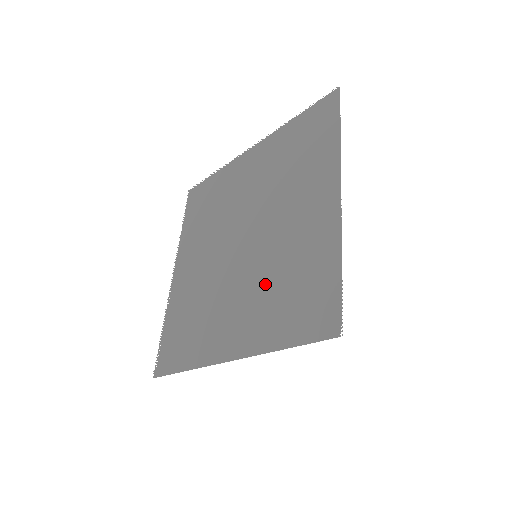
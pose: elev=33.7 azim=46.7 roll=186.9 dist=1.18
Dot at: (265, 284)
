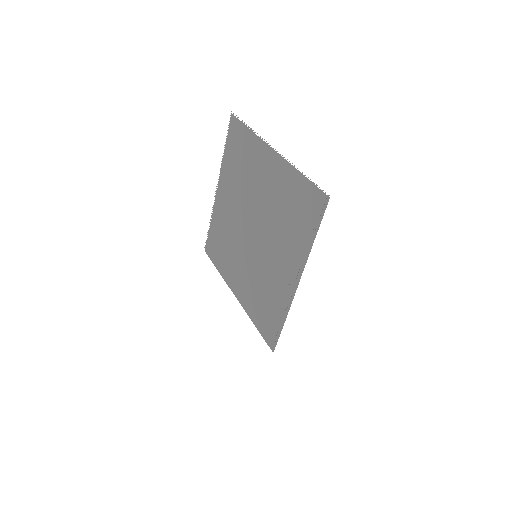
Dot at: (256, 282)
